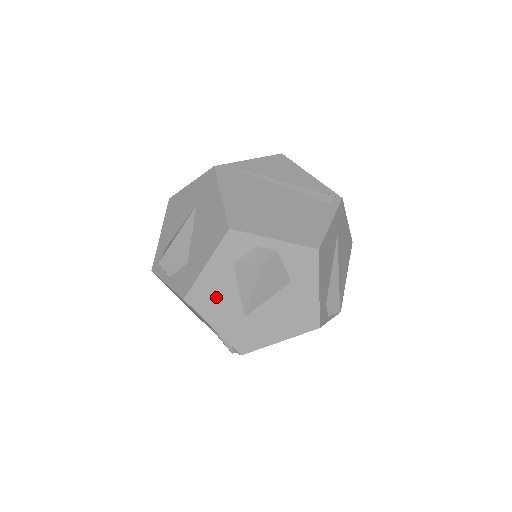
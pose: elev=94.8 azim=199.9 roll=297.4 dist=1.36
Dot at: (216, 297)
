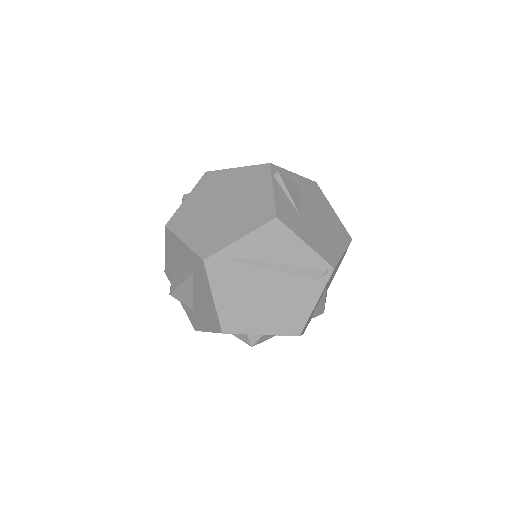
Dot at: occluded
